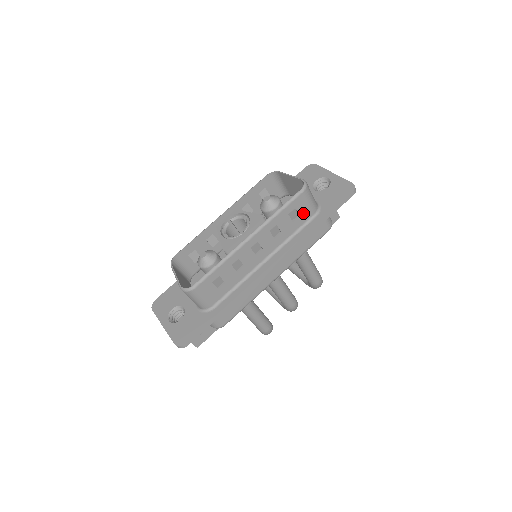
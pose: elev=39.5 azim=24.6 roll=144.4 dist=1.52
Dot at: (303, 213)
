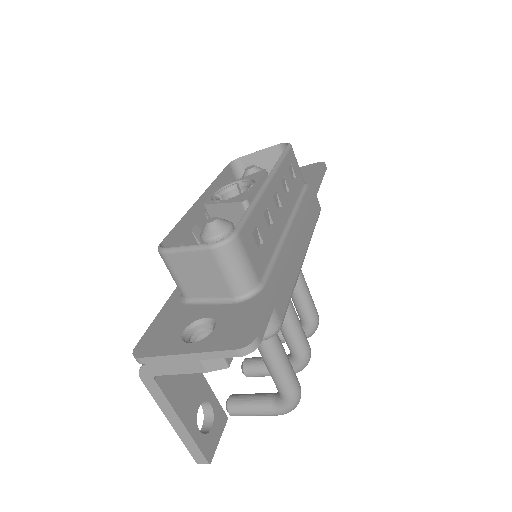
Dot at: (297, 176)
